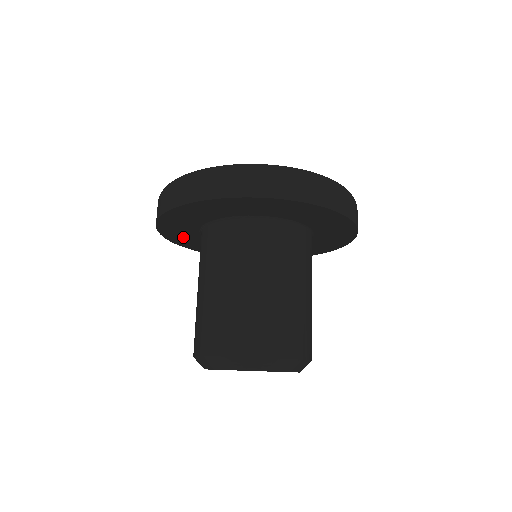
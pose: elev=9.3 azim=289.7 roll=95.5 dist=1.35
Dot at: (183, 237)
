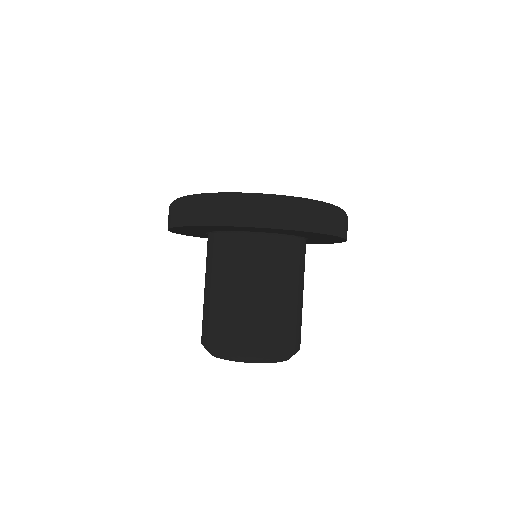
Dot at: (189, 230)
